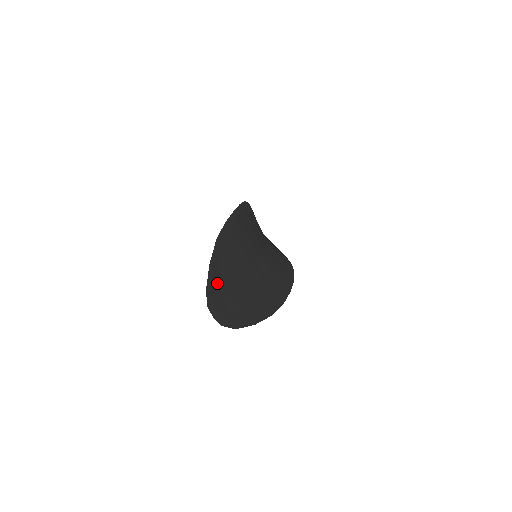
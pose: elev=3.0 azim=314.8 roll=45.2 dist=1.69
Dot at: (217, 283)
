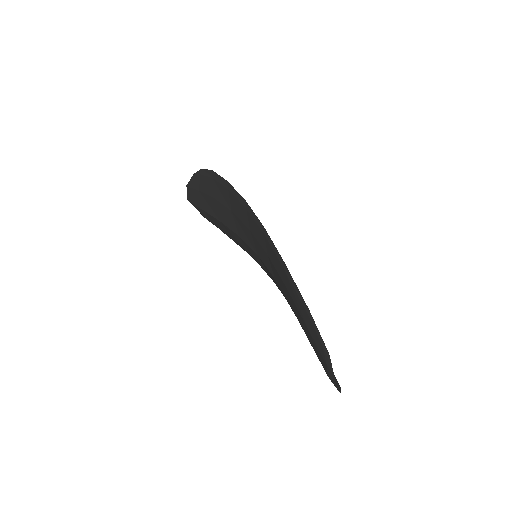
Dot at: occluded
